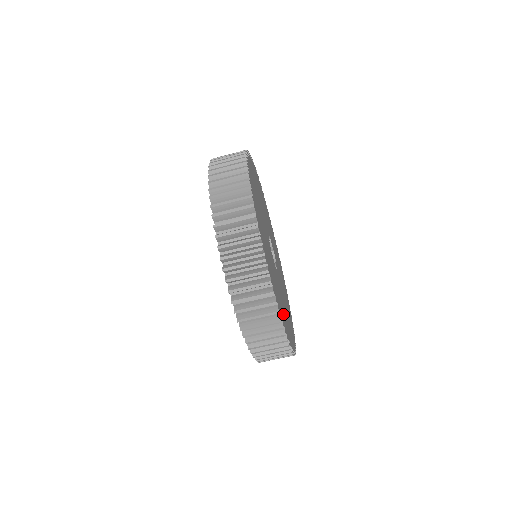
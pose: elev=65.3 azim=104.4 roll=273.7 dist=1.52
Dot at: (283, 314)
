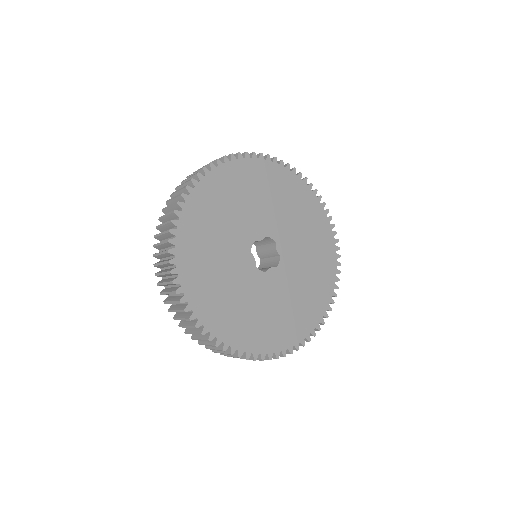
Dot at: (306, 311)
